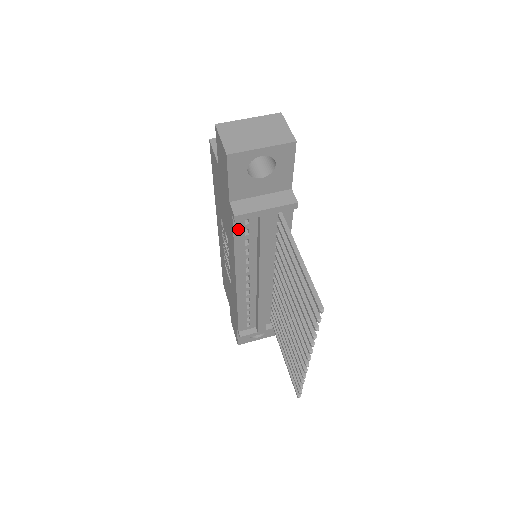
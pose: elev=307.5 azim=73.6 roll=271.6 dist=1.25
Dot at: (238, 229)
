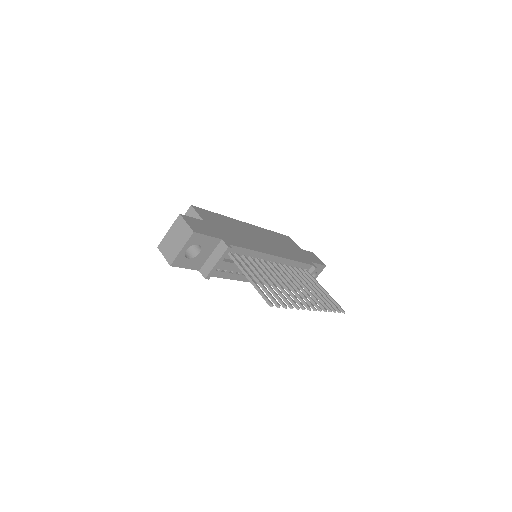
Dot at: (218, 275)
